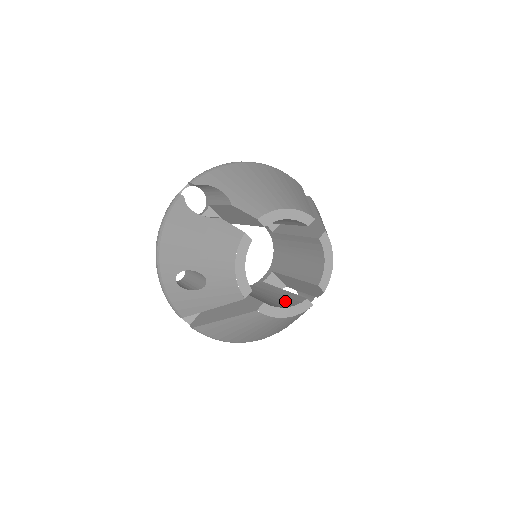
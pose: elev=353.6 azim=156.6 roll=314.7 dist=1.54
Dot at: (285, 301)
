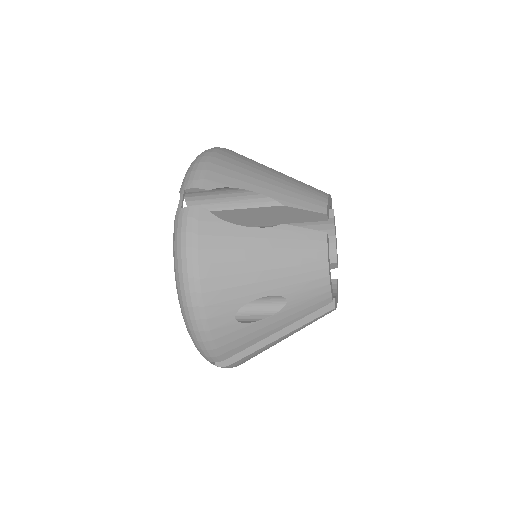
Dot at: occluded
